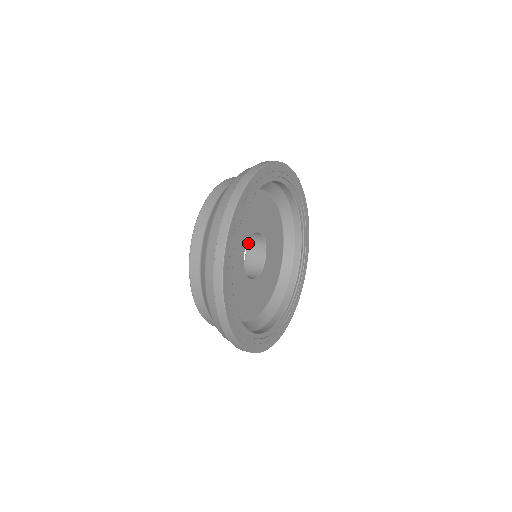
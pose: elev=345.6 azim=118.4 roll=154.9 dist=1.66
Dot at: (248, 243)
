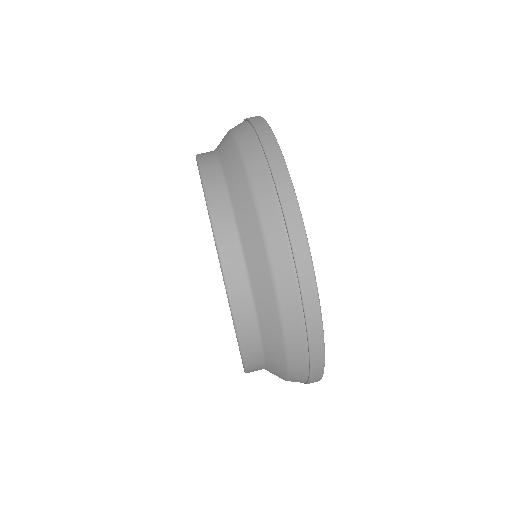
Dot at: occluded
